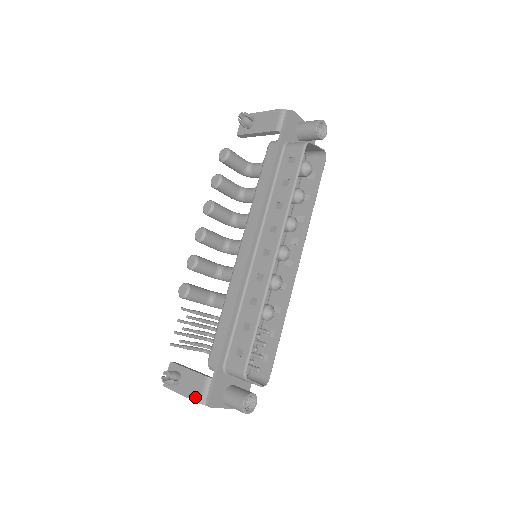
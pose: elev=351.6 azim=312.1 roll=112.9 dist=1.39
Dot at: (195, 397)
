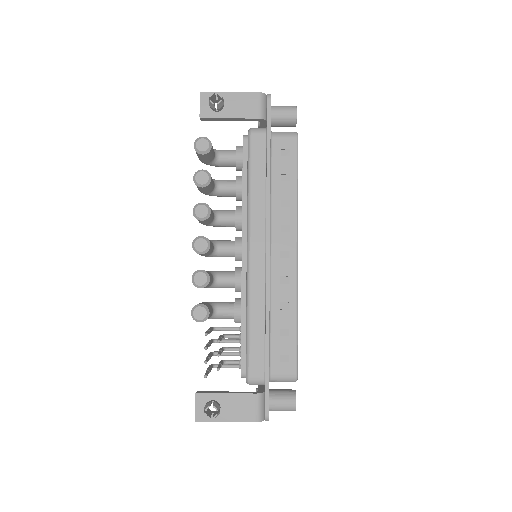
Dot at: (249, 418)
